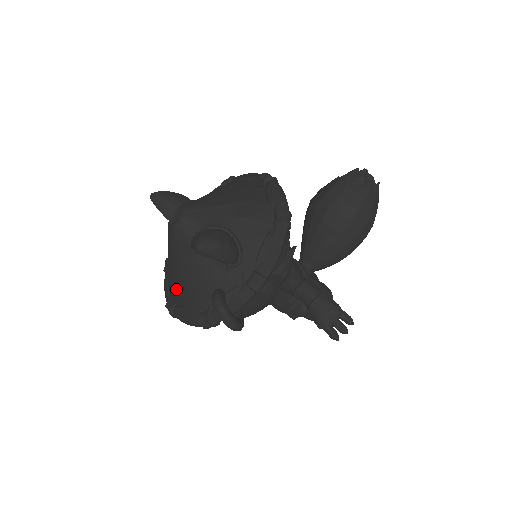
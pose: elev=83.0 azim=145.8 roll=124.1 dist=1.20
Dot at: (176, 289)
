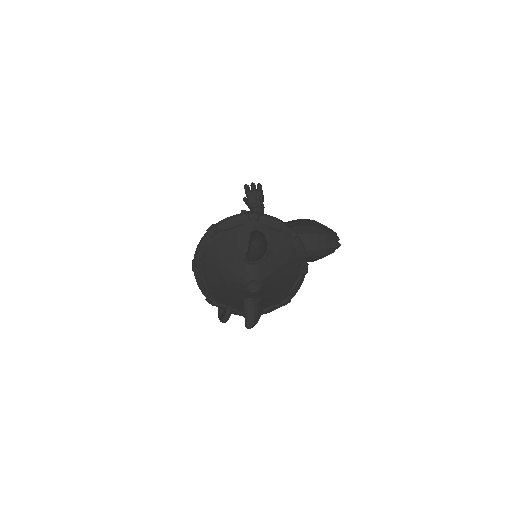
Dot at: (211, 279)
